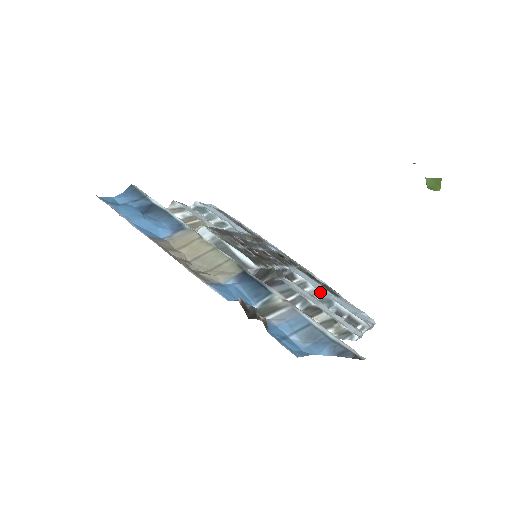
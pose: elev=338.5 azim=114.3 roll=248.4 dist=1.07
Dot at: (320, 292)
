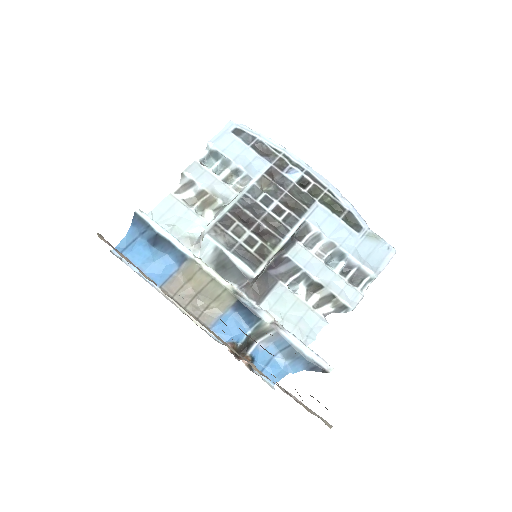
Dot at: (333, 245)
